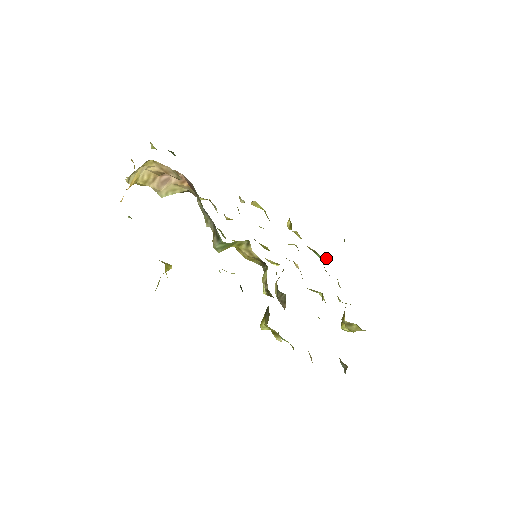
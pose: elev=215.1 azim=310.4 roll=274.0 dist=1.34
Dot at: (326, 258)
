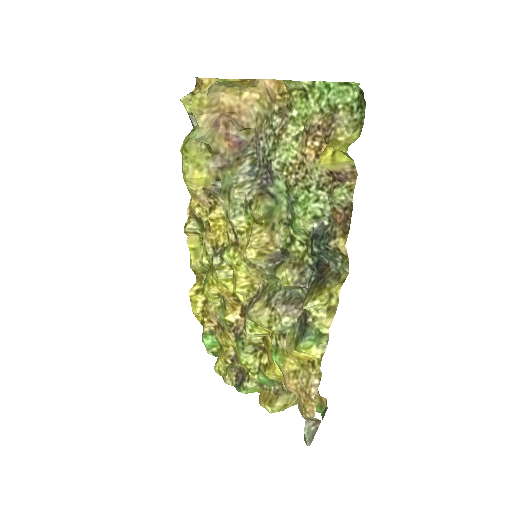
Dot at: (214, 347)
